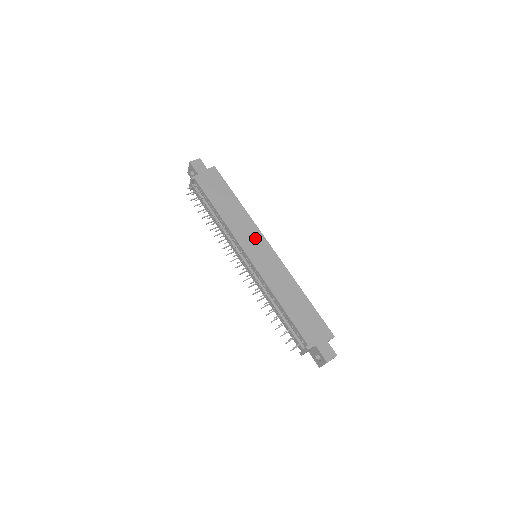
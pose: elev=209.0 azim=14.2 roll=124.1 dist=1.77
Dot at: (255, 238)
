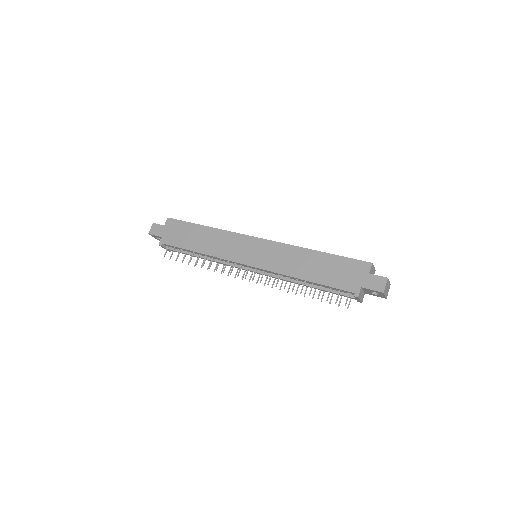
Dot at: (241, 244)
